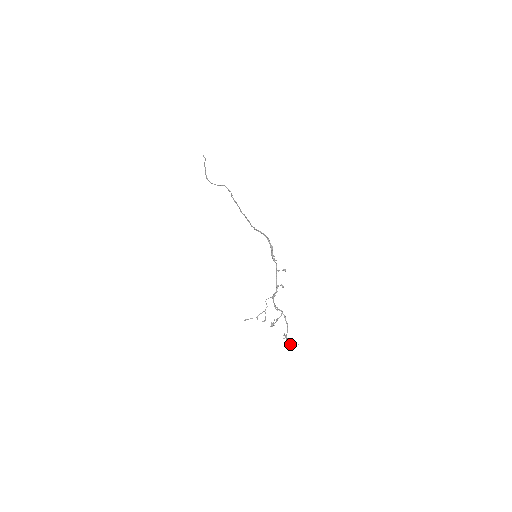
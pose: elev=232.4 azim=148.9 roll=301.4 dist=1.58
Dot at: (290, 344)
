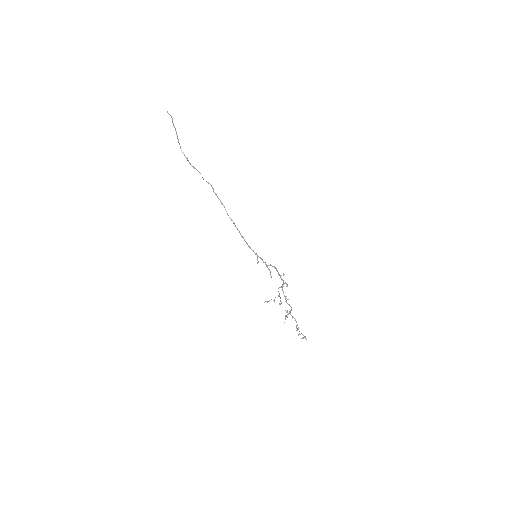
Dot at: (302, 338)
